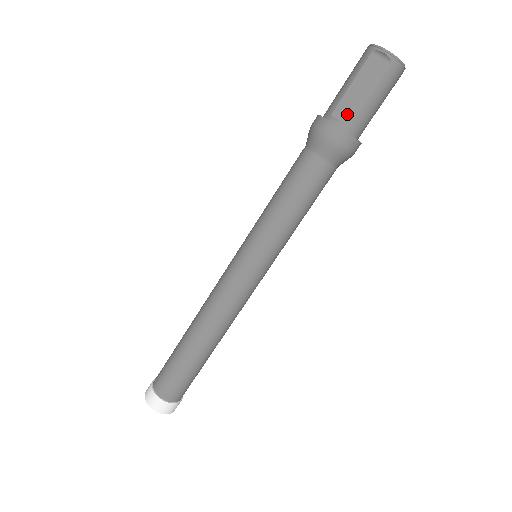
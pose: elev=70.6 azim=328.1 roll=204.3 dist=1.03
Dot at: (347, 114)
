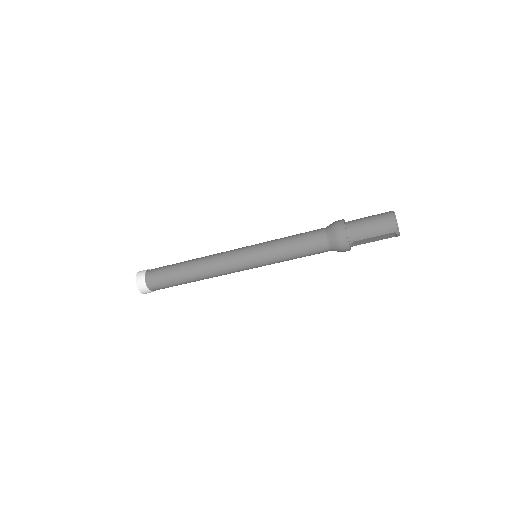
Dot at: (359, 243)
